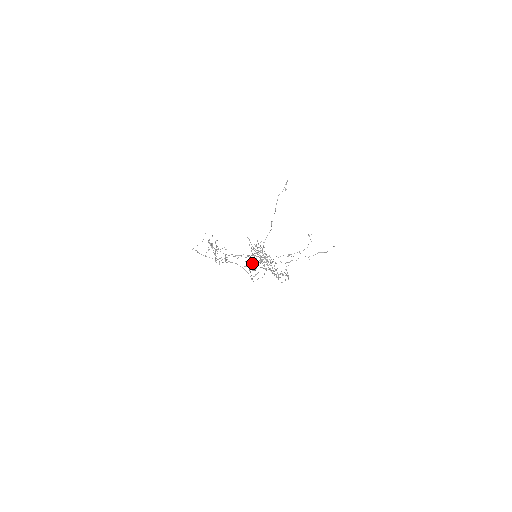
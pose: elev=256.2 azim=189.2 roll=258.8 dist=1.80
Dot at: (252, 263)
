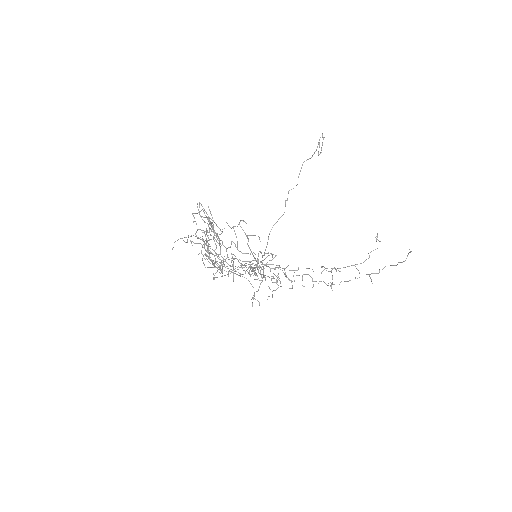
Dot at: occluded
